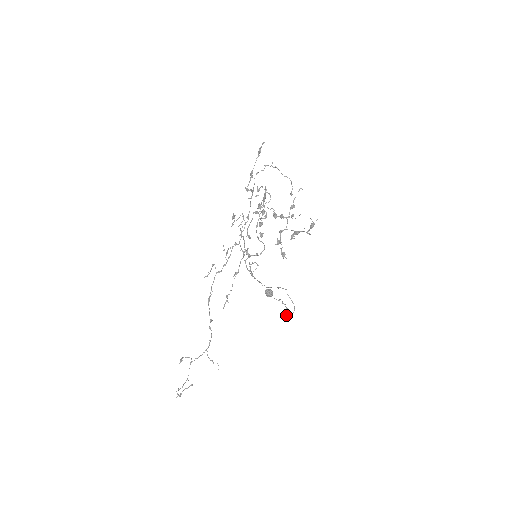
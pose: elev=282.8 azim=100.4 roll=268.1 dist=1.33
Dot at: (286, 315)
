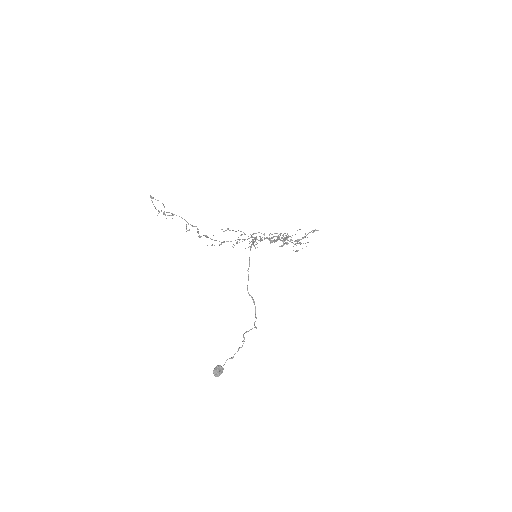
Dot at: (243, 334)
